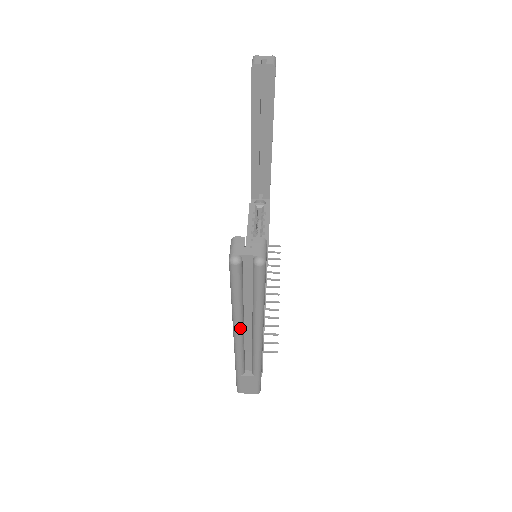
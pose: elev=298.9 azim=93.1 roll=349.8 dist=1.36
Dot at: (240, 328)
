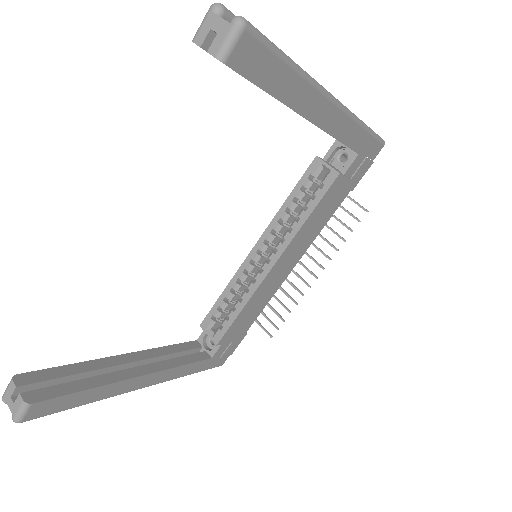
Dot at: occluded
